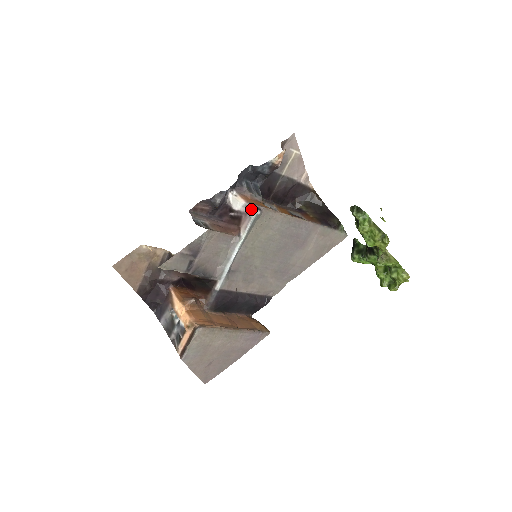
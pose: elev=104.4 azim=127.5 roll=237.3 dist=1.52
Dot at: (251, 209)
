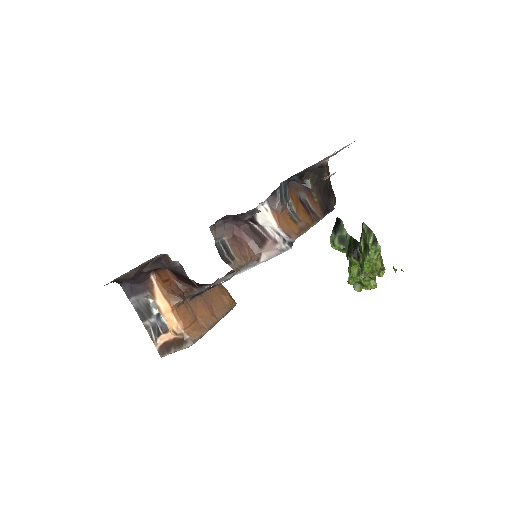
Dot at: (285, 244)
